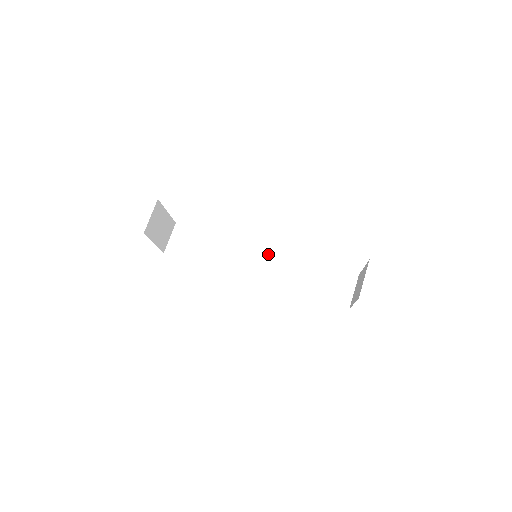
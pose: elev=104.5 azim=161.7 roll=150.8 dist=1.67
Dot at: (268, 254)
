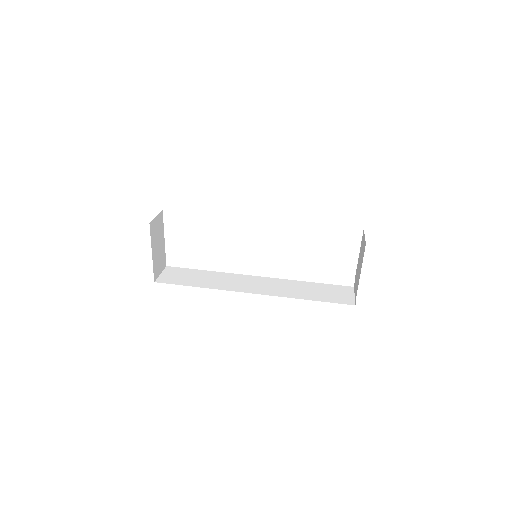
Dot at: (263, 279)
